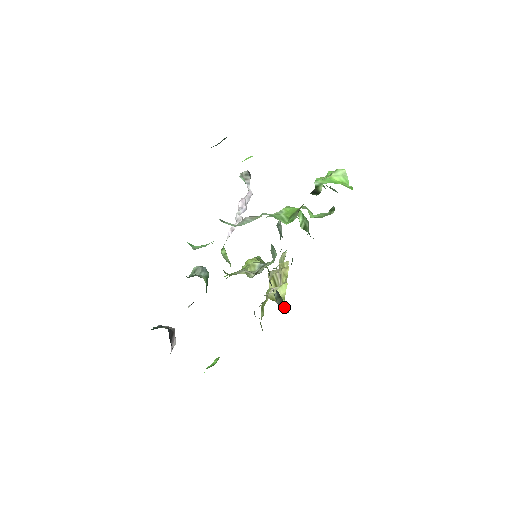
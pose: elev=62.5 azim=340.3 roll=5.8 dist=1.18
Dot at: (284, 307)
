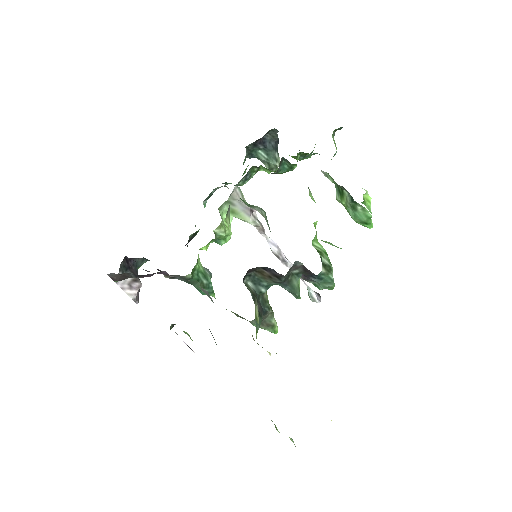
Dot at: (248, 289)
